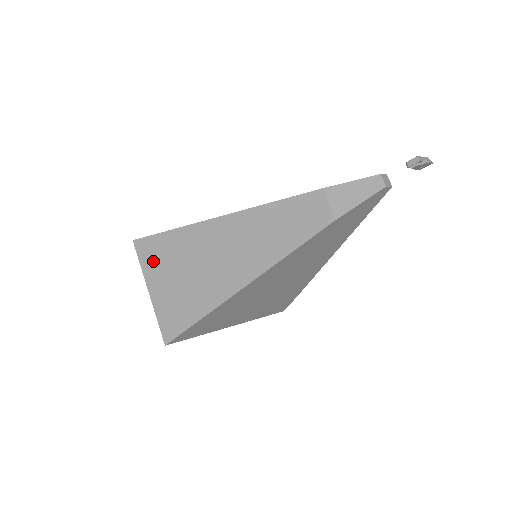
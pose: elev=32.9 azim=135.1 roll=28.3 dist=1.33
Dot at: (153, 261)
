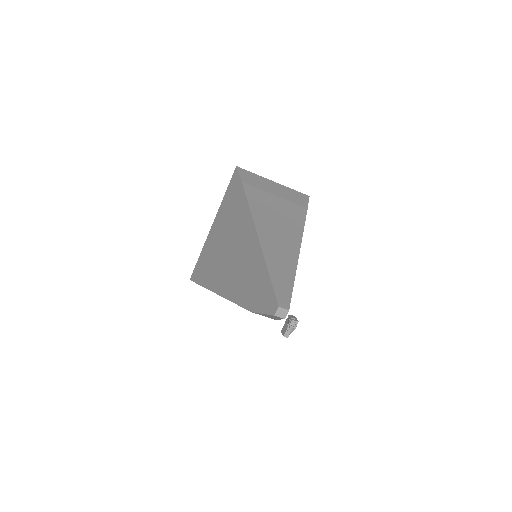
Dot at: occluded
